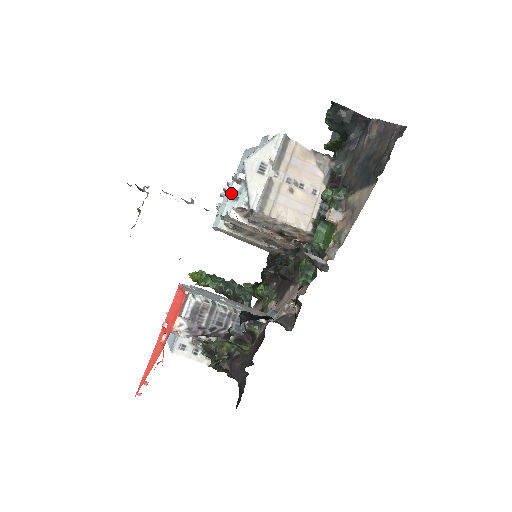
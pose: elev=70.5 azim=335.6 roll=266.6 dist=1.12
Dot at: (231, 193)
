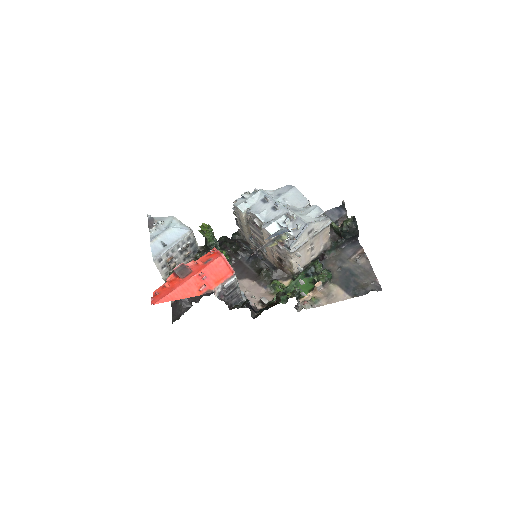
Dot at: (280, 219)
